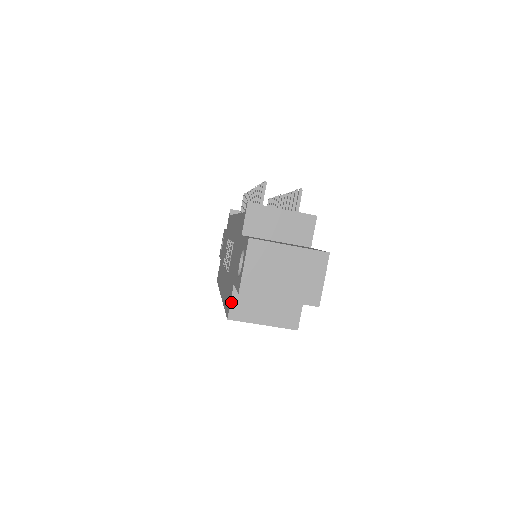
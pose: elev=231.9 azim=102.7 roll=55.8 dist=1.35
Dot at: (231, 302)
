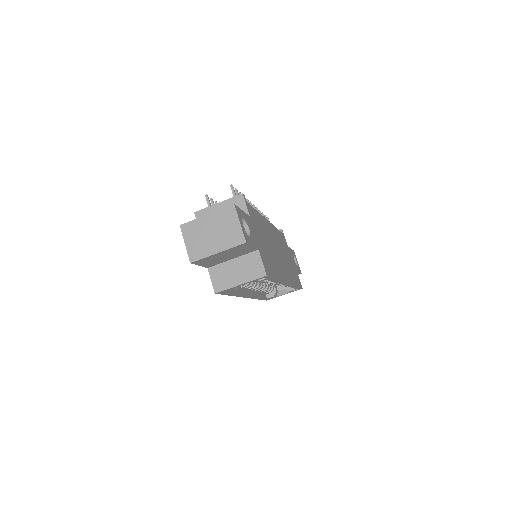
Dot at: (211, 281)
